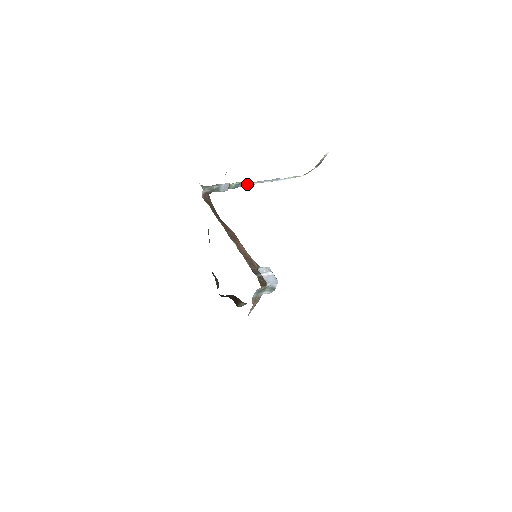
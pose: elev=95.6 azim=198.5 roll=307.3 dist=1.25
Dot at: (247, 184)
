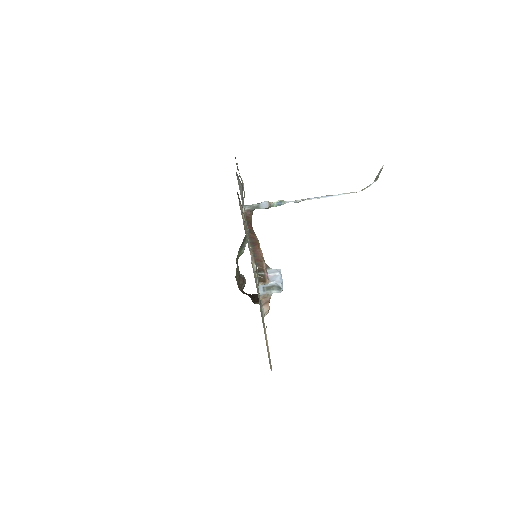
Dot at: occluded
